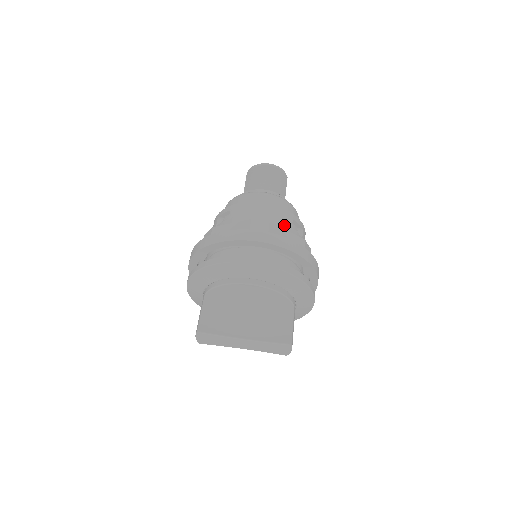
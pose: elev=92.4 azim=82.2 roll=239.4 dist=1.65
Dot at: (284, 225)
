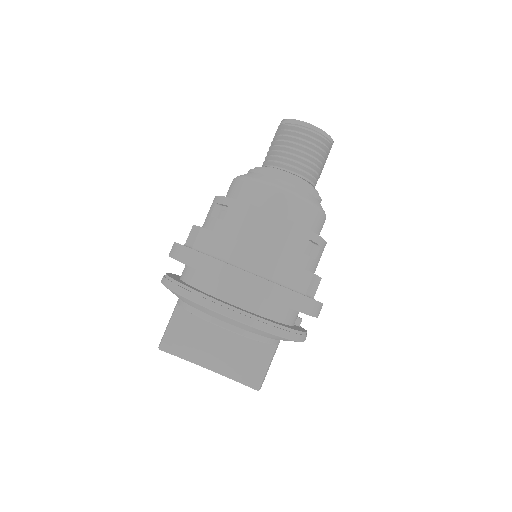
Dot at: (291, 251)
